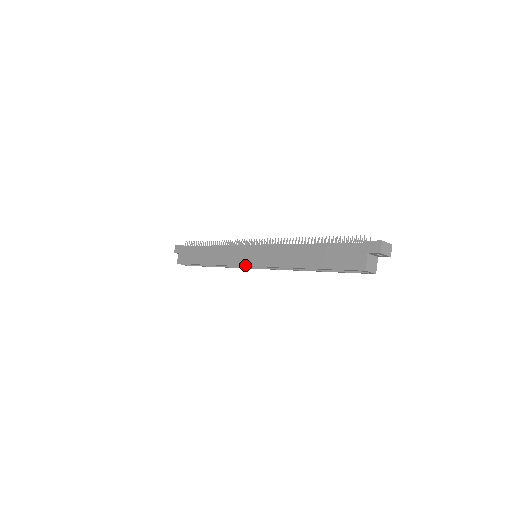
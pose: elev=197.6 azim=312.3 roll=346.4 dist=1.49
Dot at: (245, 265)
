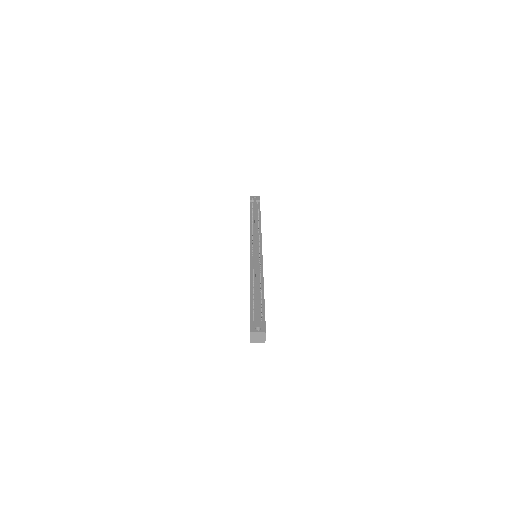
Dot at: occluded
